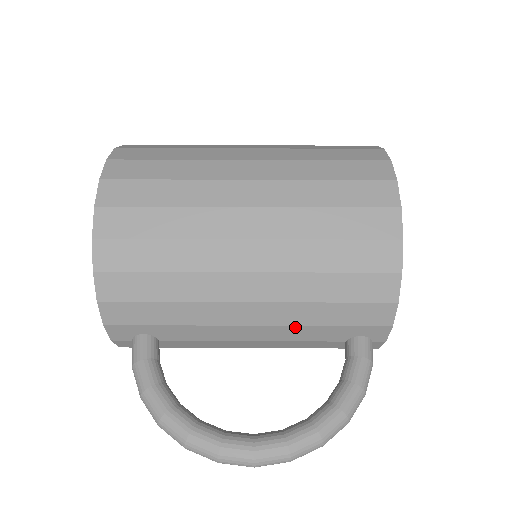
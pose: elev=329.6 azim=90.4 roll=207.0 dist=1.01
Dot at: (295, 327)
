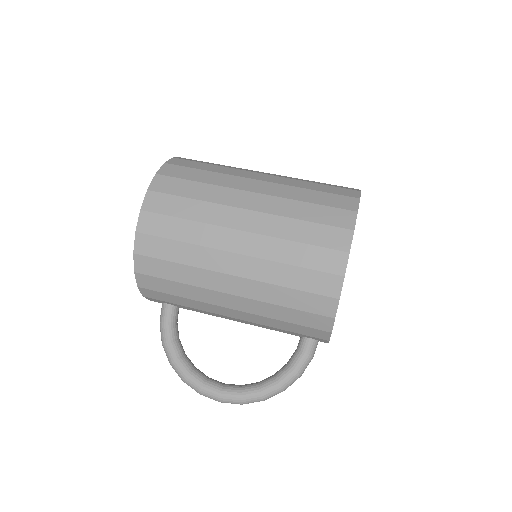
Dot at: (264, 325)
